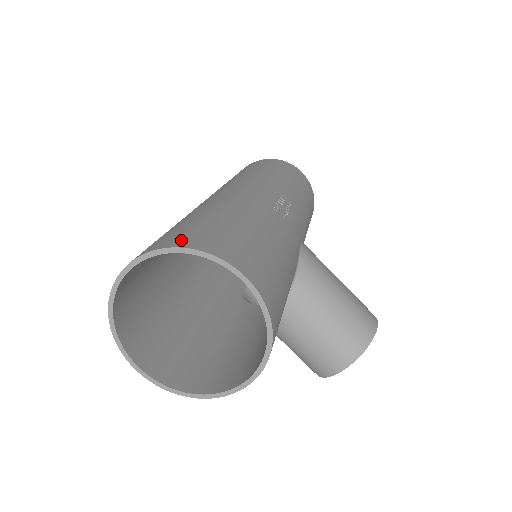
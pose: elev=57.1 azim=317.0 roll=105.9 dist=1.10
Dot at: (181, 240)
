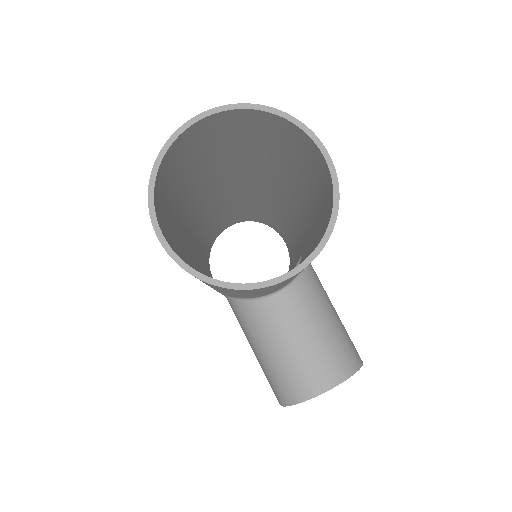
Dot at: occluded
